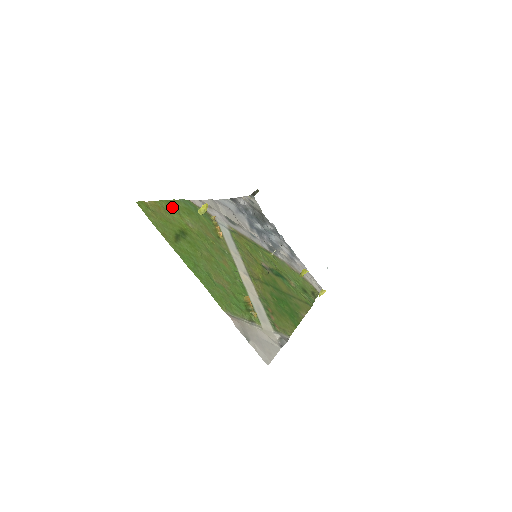
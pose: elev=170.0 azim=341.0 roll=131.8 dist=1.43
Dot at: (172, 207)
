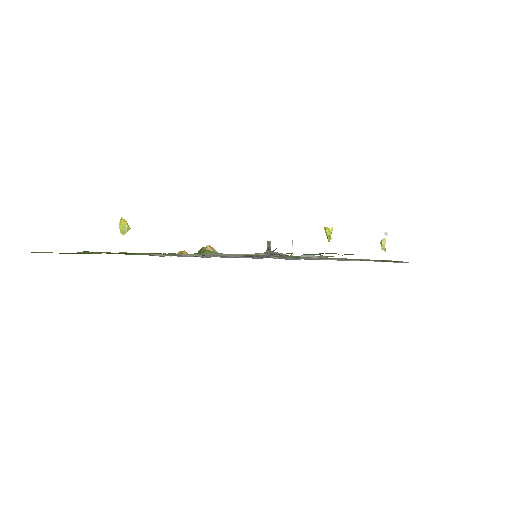
Dot at: (97, 252)
